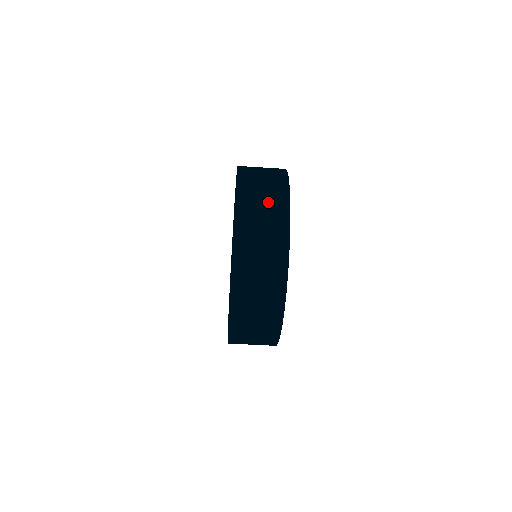
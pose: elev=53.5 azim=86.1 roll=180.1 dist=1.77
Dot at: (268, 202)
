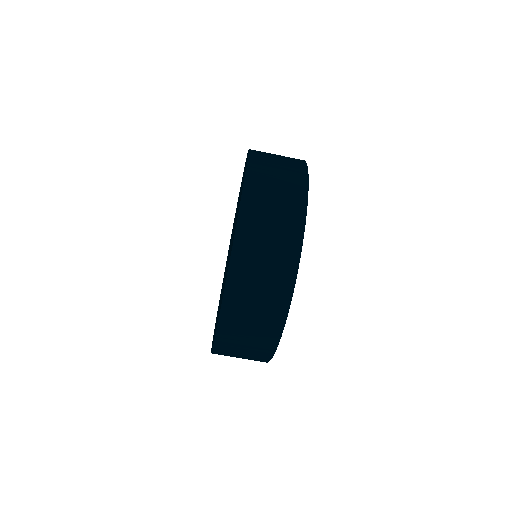
Dot at: (283, 157)
